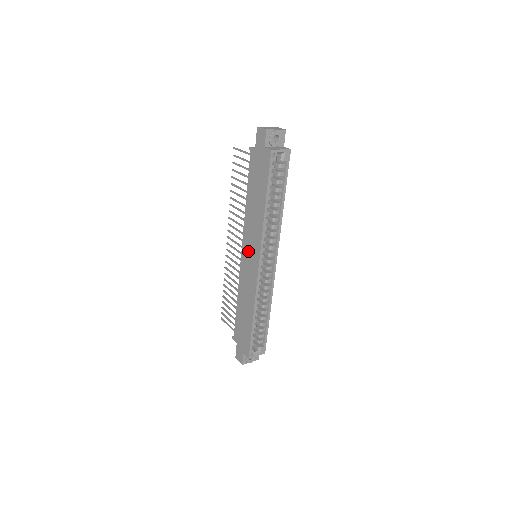
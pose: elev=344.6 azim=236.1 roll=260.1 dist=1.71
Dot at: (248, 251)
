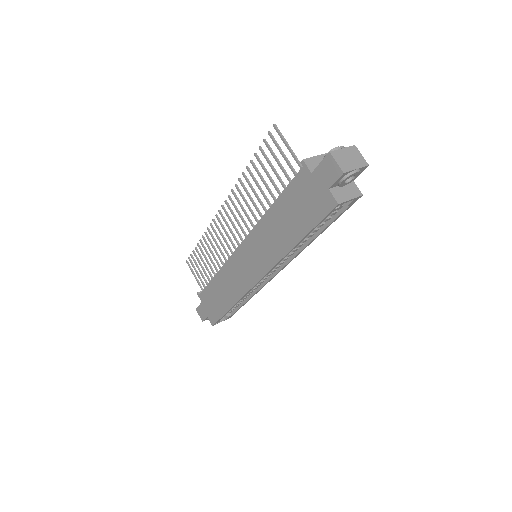
Dot at: (249, 255)
